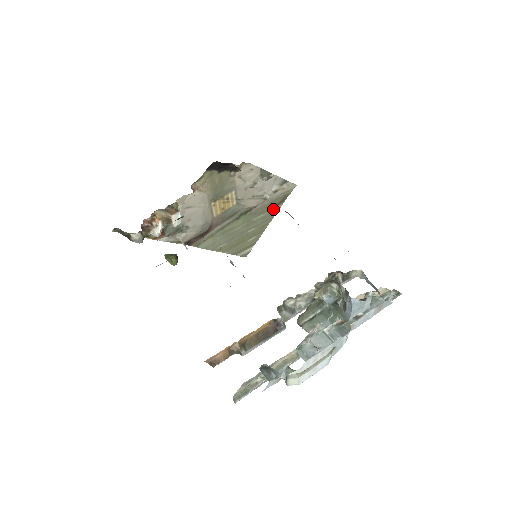
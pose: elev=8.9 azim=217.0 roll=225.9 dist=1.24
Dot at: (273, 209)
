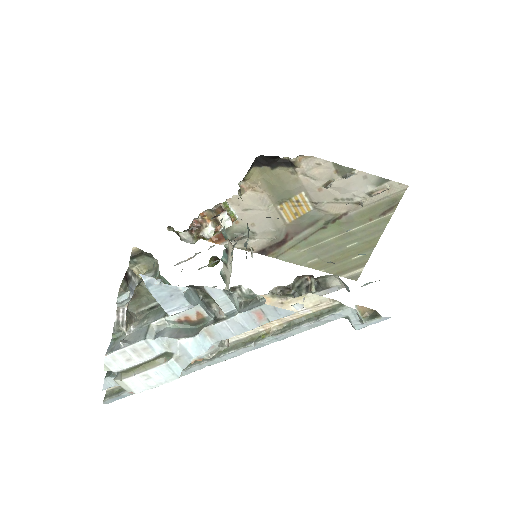
Dot at: (379, 218)
